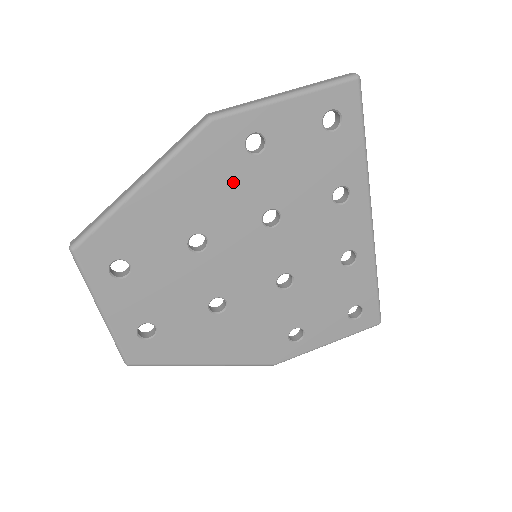
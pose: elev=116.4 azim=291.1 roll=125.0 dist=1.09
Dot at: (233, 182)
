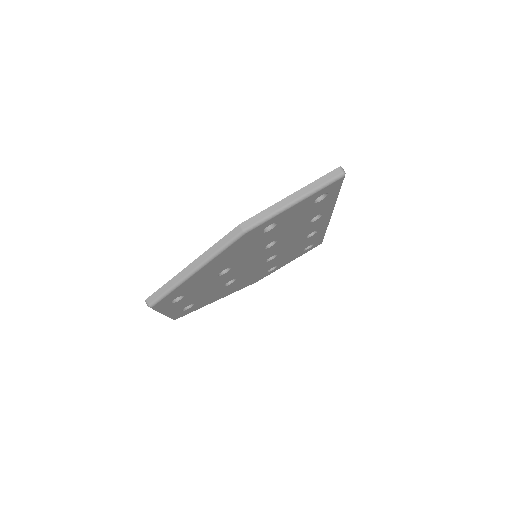
Dot at: (252, 245)
